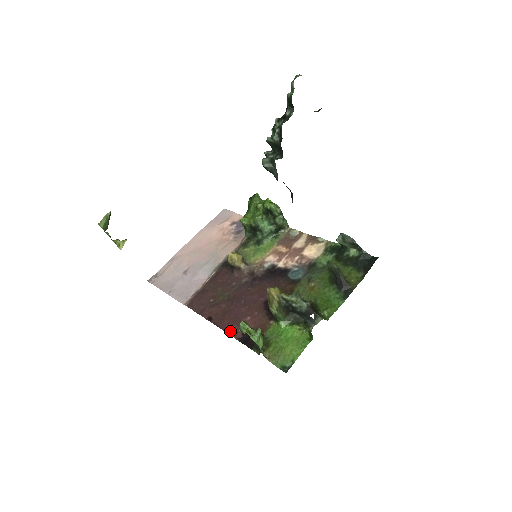
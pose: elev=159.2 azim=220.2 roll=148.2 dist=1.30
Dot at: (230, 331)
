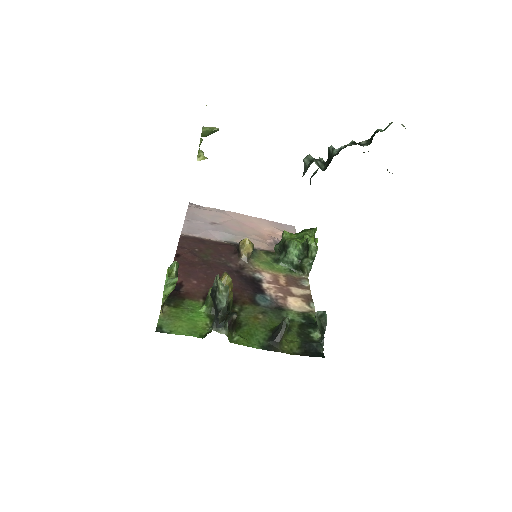
Dot at: occluded
